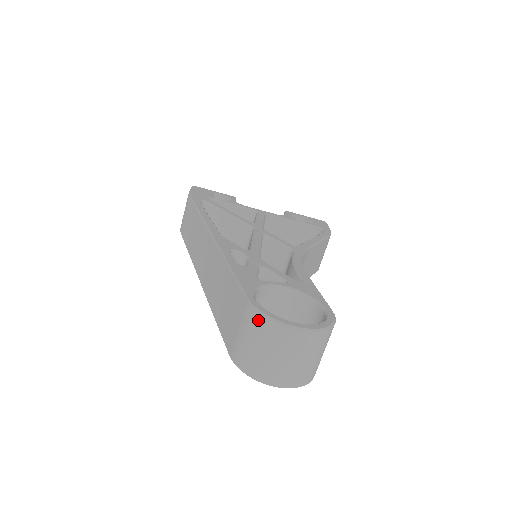
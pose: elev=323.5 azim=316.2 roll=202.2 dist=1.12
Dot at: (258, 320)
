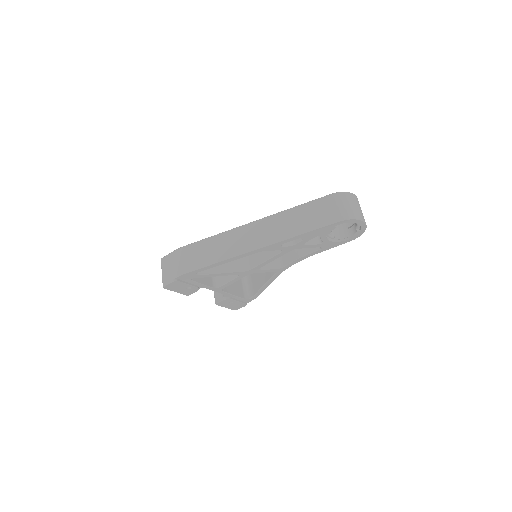
Dot at: (344, 194)
